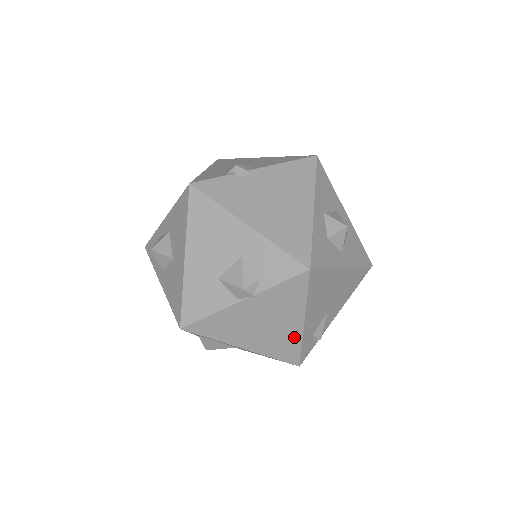
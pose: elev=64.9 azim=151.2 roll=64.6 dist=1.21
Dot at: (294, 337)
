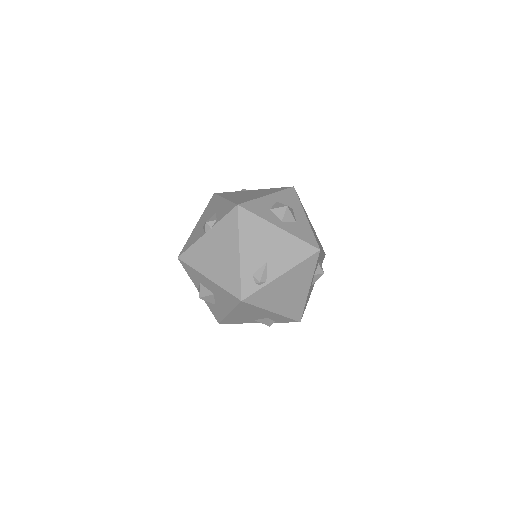
Dot at: (235, 267)
